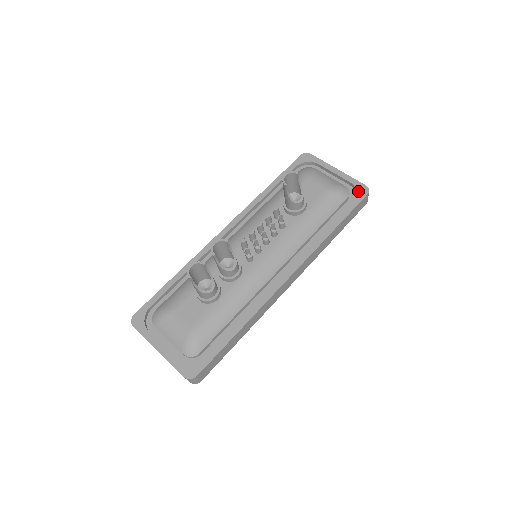
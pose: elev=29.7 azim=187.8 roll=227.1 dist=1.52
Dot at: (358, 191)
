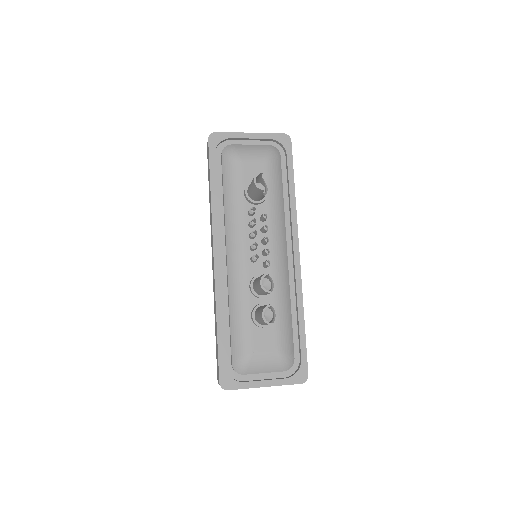
Dot at: (283, 143)
